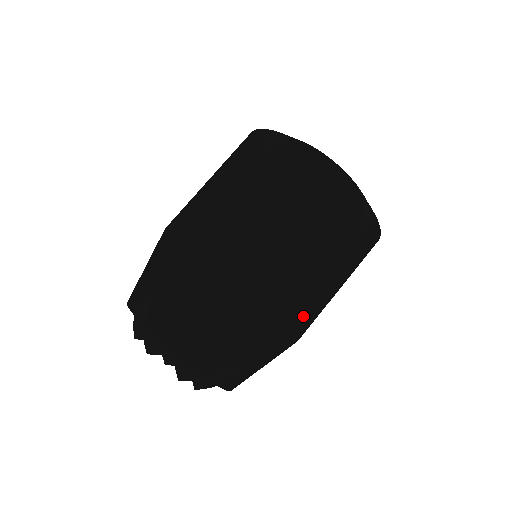
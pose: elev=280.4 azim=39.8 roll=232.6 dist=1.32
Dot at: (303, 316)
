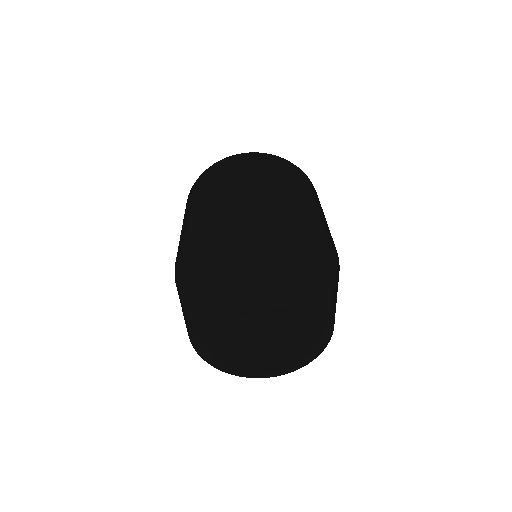
Dot at: occluded
